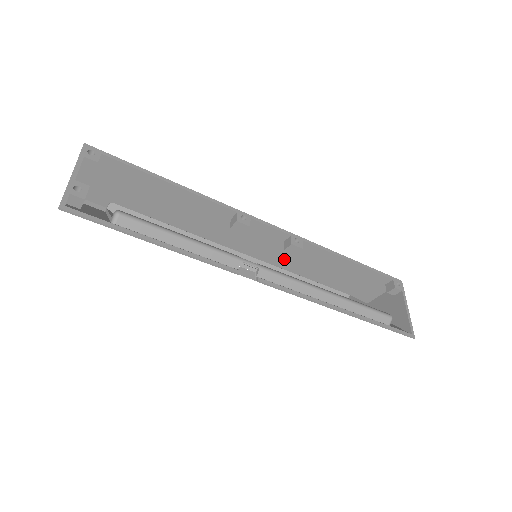
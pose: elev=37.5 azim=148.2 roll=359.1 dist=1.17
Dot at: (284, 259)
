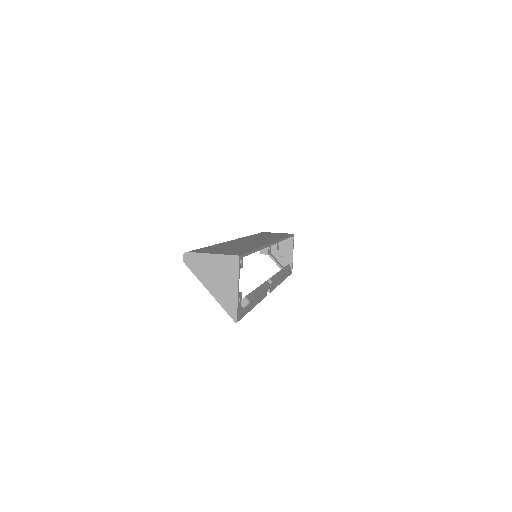
Dot at: occluded
